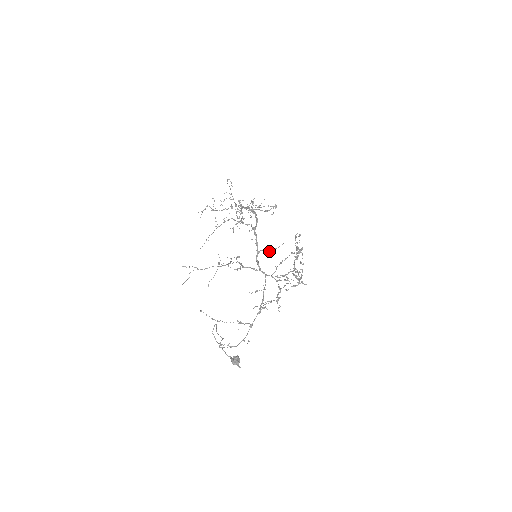
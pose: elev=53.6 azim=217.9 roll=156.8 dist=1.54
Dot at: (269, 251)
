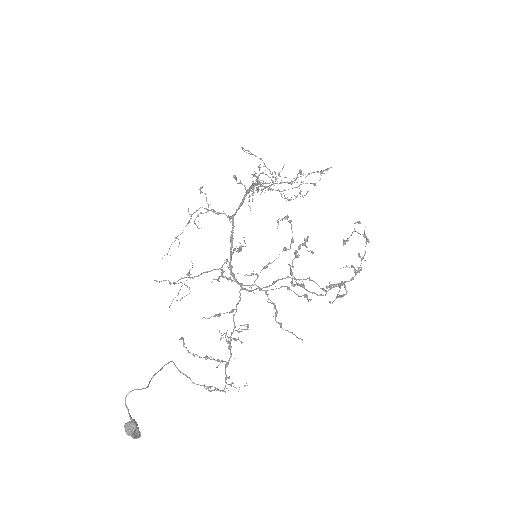
Dot at: occluded
